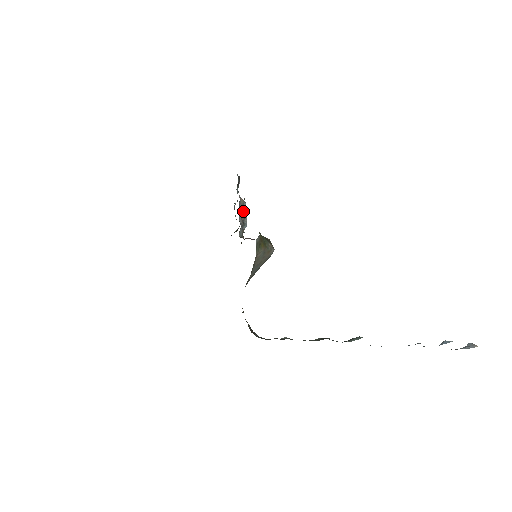
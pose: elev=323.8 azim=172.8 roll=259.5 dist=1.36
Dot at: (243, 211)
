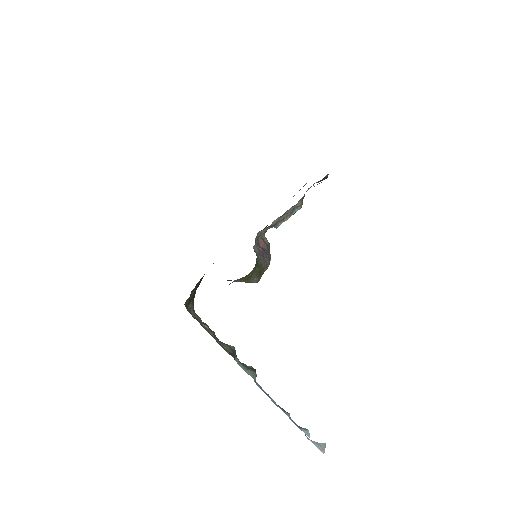
Dot at: (289, 213)
